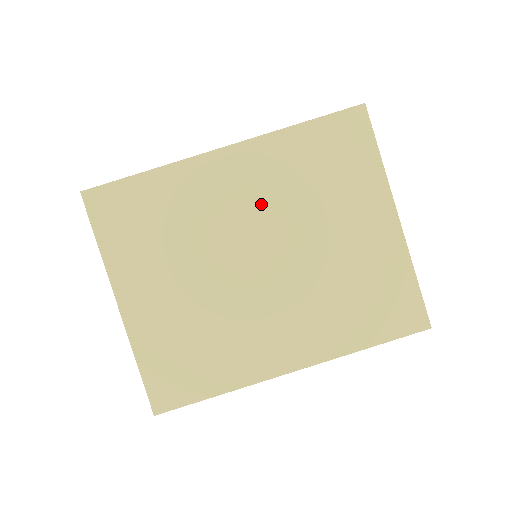
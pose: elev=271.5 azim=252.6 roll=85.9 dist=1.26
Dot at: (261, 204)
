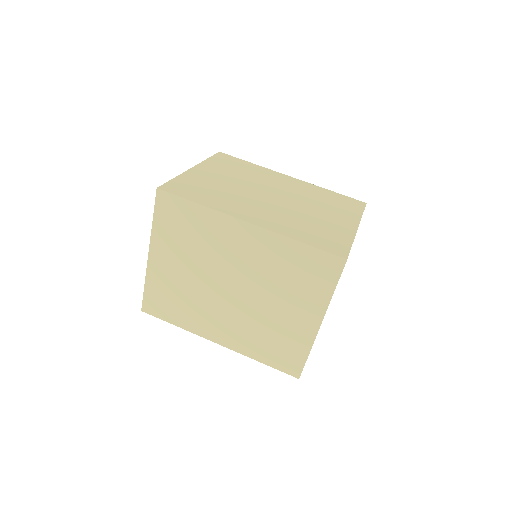
Dot at: (250, 265)
